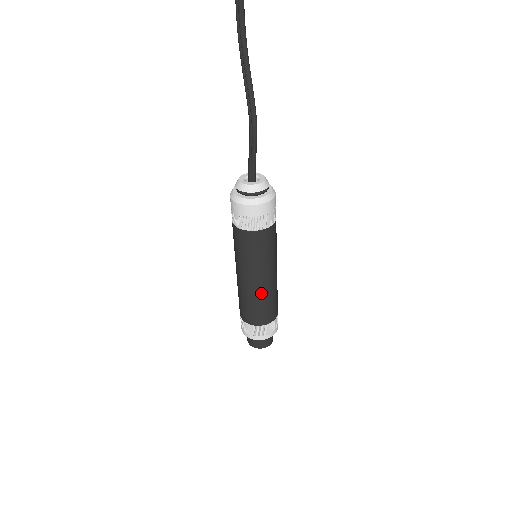
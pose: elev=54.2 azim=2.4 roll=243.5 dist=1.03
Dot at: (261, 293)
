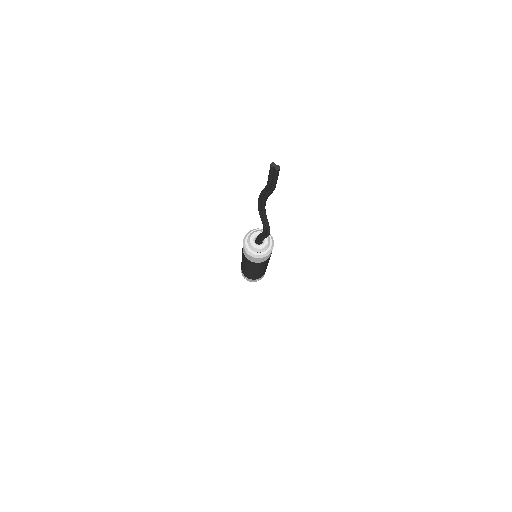
Dot at: (263, 271)
